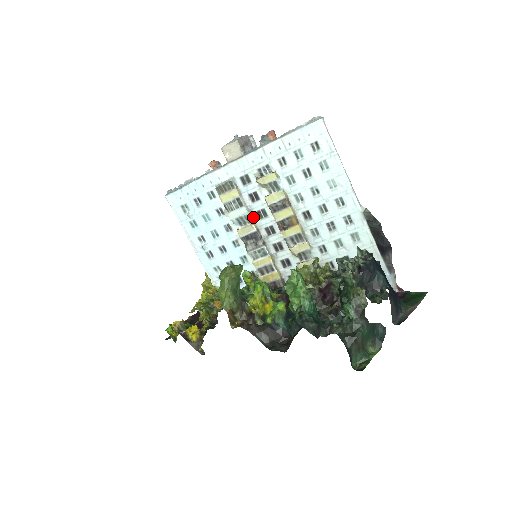
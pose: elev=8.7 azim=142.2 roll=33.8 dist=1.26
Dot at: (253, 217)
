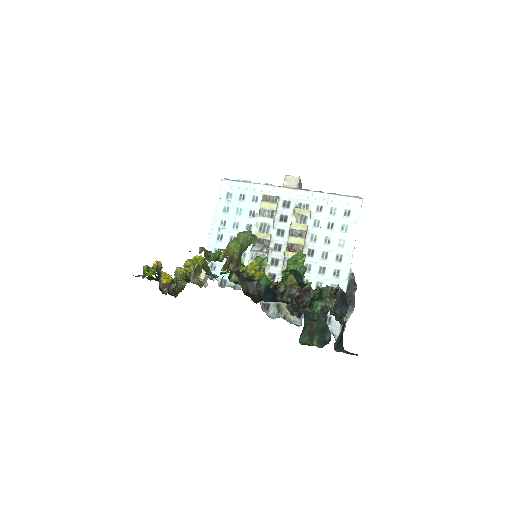
Dot at: (273, 231)
